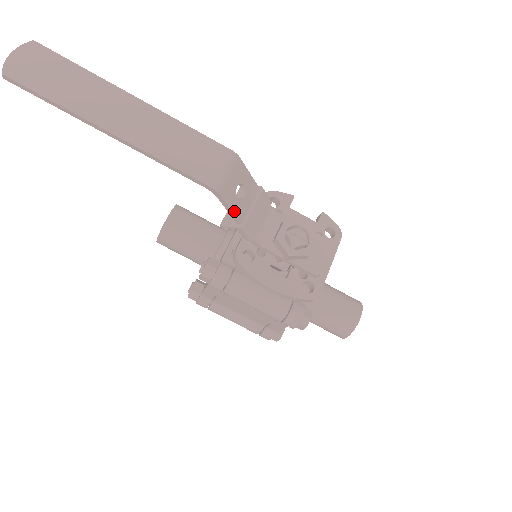
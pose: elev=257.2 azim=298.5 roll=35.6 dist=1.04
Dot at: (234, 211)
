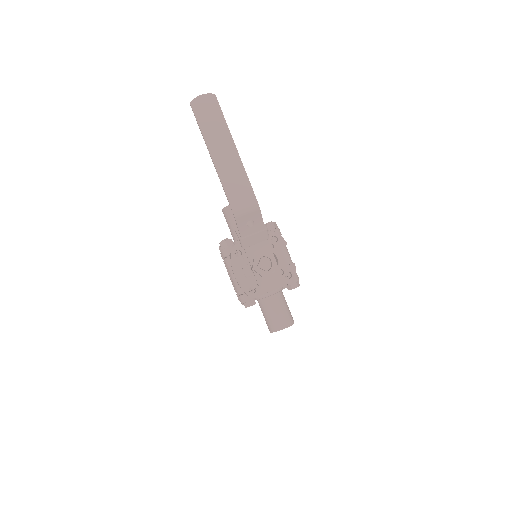
Dot at: (240, 230)
